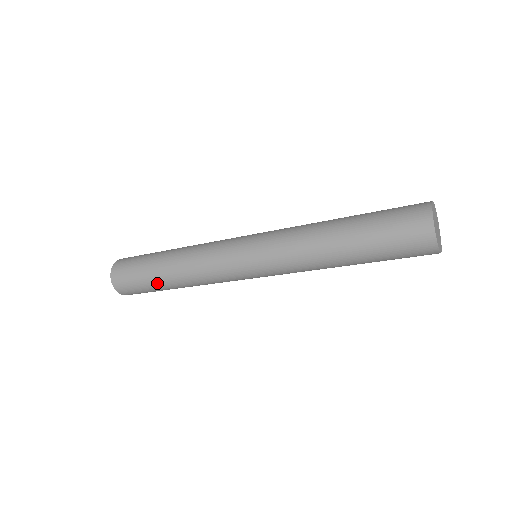
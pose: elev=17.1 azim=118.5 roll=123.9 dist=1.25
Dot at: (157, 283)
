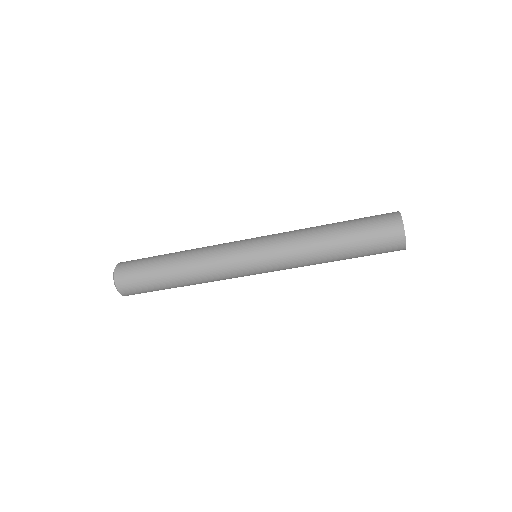
Dot at: (166, 286)
